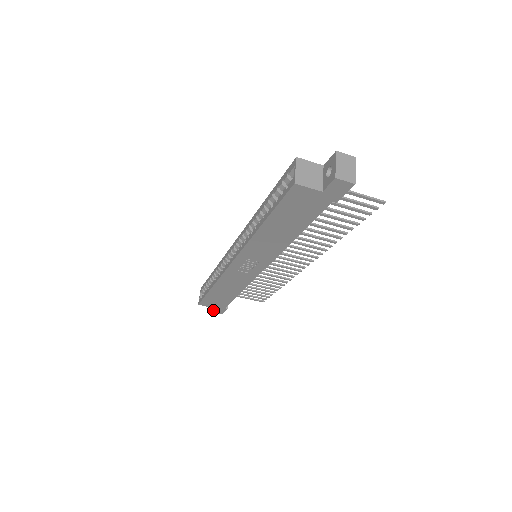
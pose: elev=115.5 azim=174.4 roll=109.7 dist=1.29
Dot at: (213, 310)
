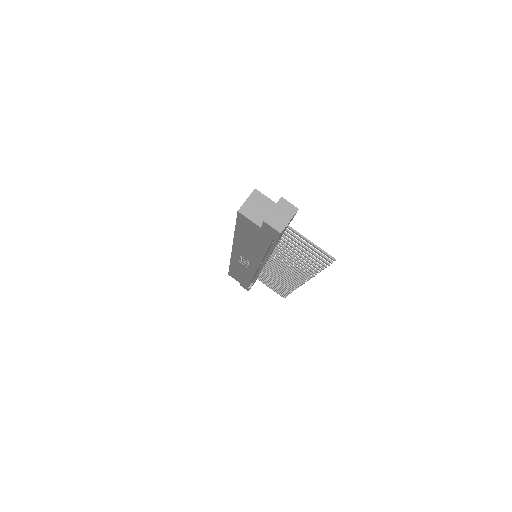
Dot at: occluded
